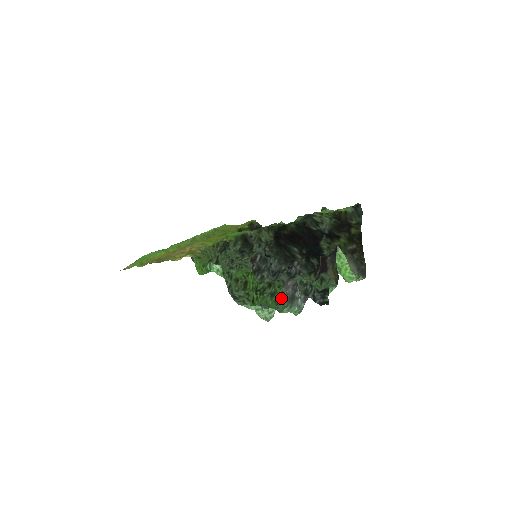
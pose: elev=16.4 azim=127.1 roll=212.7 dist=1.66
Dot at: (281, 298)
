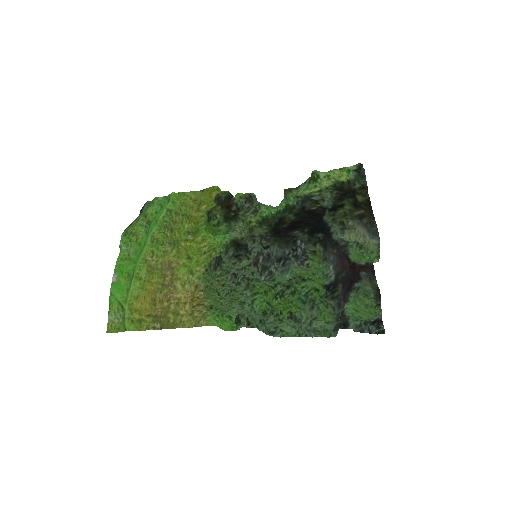
Dot at: (311, 305)
